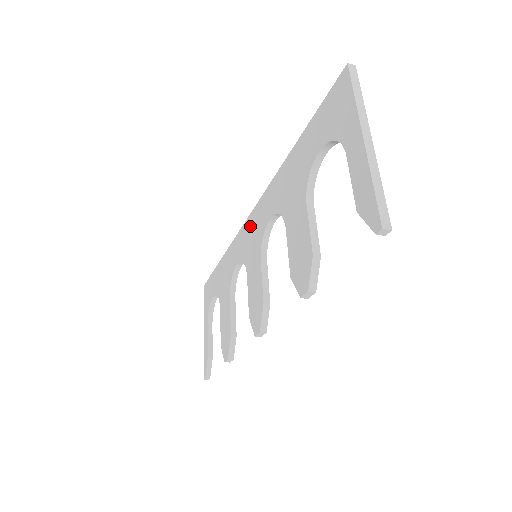
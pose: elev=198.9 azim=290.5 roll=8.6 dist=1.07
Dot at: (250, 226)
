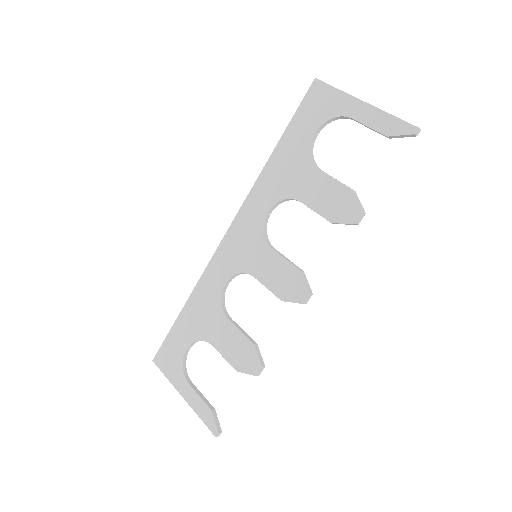
Dot at: (233, 240)
